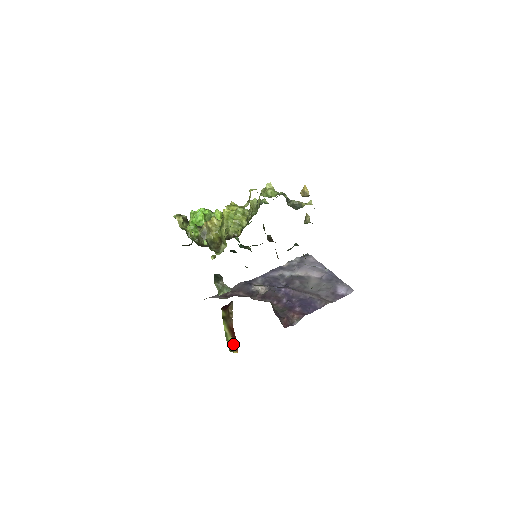
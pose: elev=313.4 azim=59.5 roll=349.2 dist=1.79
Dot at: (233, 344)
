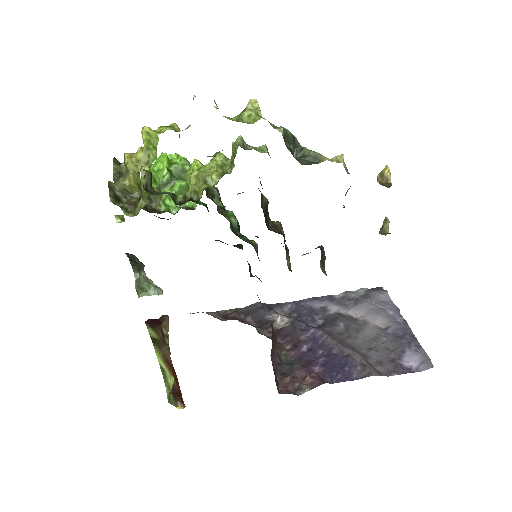
Dot at: (177, 392)
